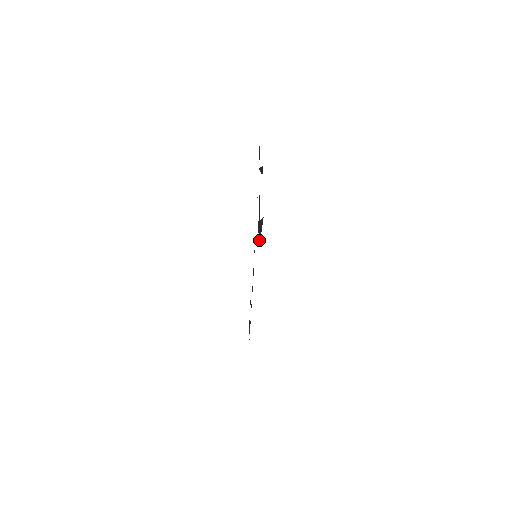
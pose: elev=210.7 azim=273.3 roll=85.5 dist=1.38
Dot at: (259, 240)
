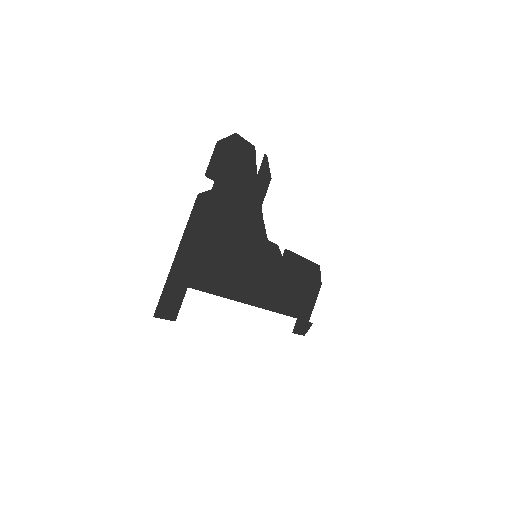
Dot at: (219, 252)
